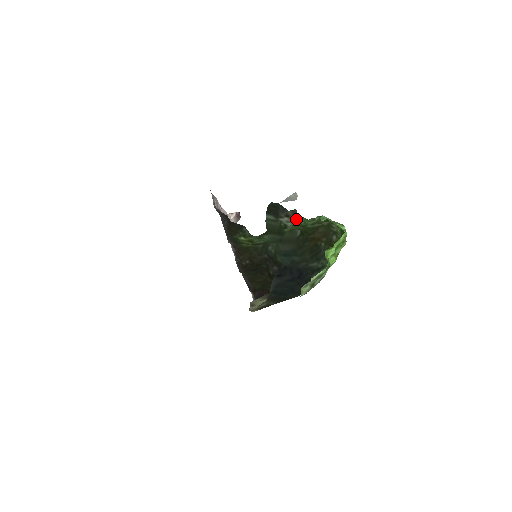
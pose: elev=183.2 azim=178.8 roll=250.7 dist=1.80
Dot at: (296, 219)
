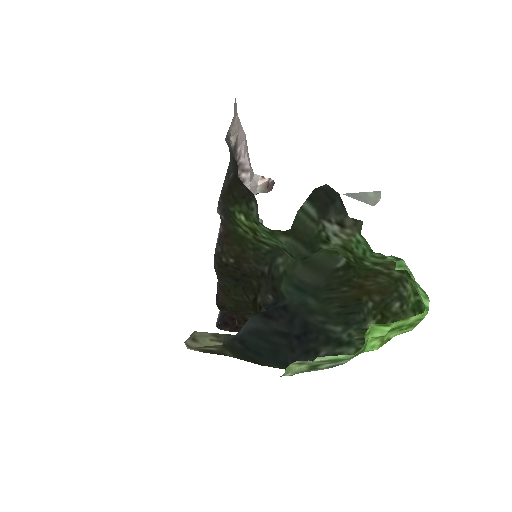
Dot at: (352, 238)
